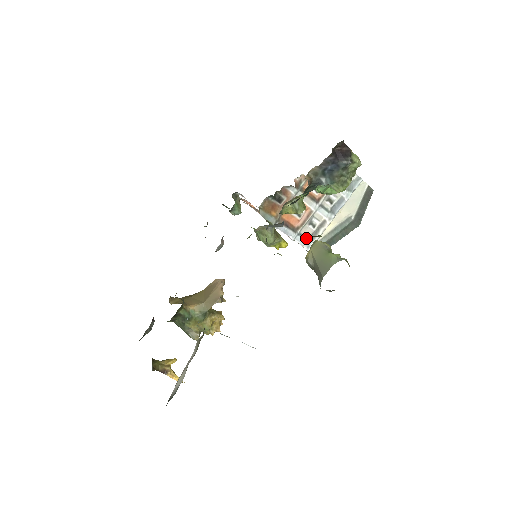
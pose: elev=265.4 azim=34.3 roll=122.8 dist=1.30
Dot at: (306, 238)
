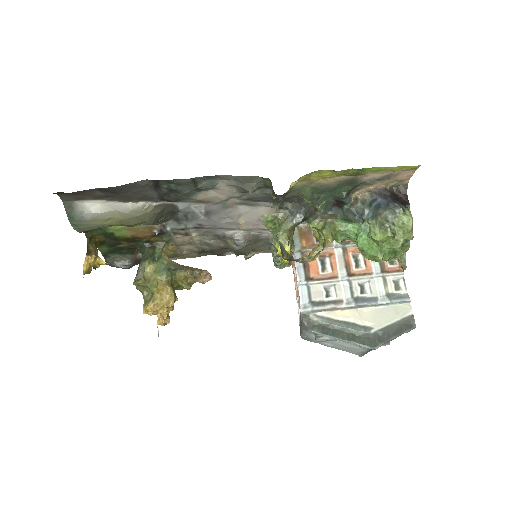
Dot at: (311, 299)
